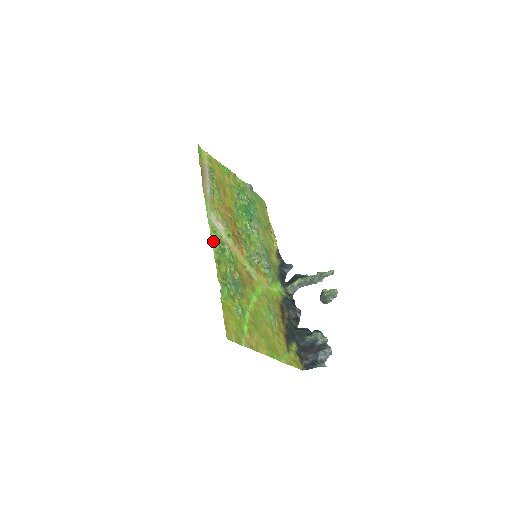
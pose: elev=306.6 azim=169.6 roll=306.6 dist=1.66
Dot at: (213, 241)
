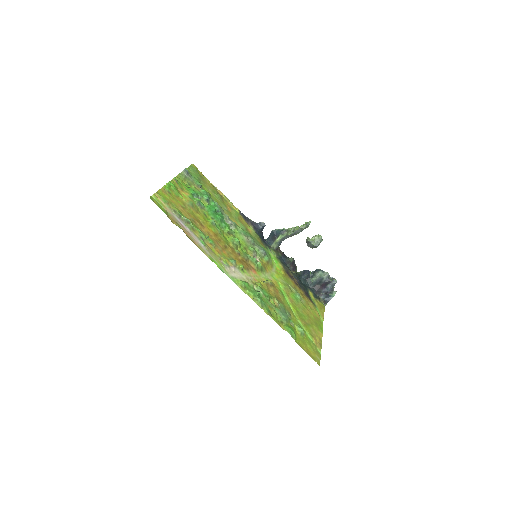
Dot at: (253, 299)
